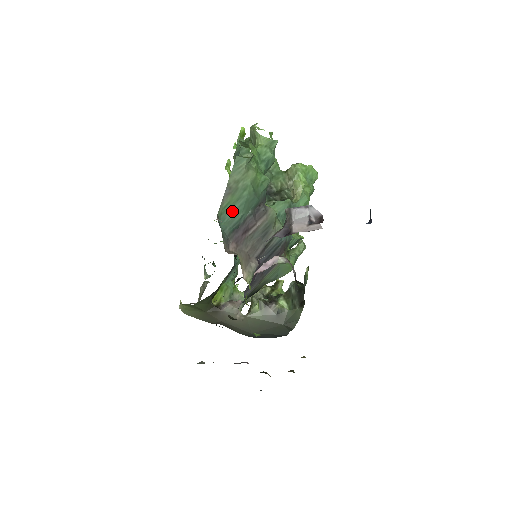
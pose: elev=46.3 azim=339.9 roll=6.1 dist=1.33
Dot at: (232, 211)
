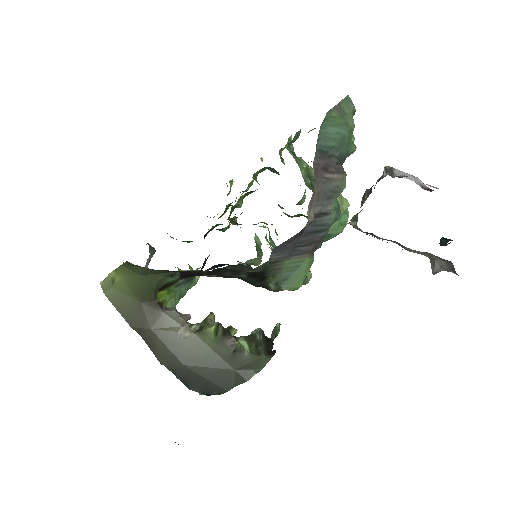
Dot at: (332, 129)
